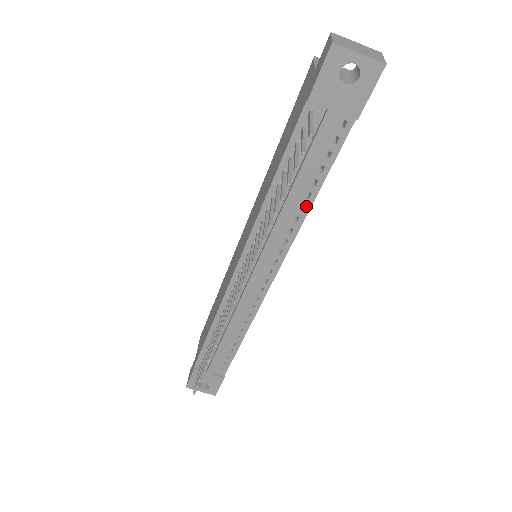
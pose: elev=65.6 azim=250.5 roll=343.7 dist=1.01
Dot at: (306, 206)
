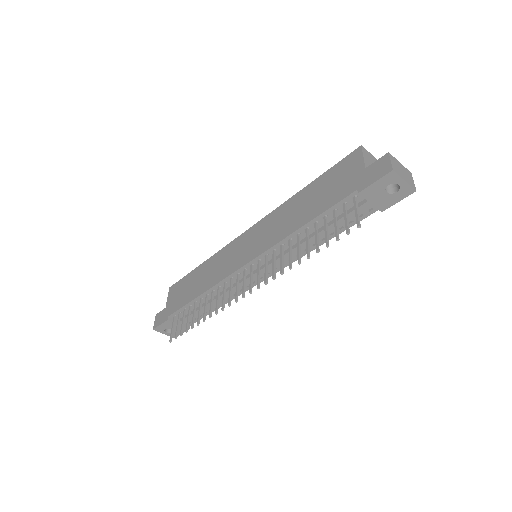
Dot at: occluded
